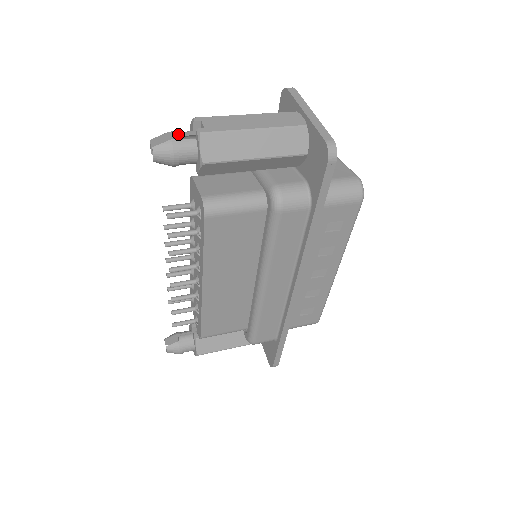
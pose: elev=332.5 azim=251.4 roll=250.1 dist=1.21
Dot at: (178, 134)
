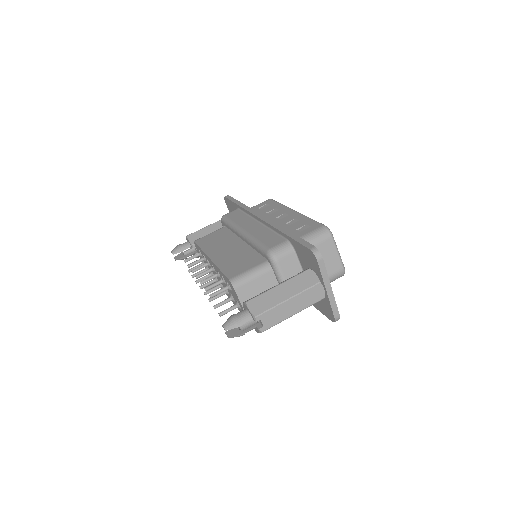
Dot at: (243, 323)
